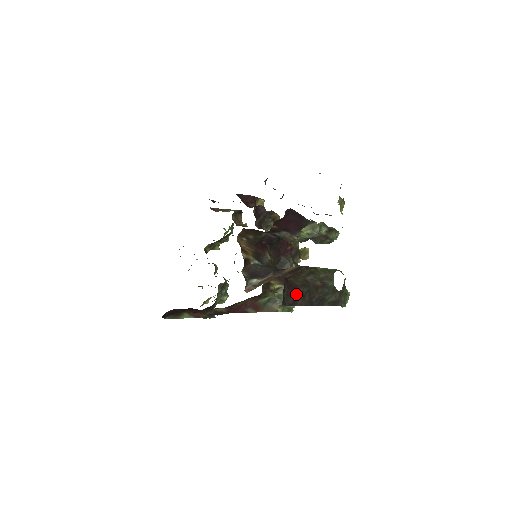
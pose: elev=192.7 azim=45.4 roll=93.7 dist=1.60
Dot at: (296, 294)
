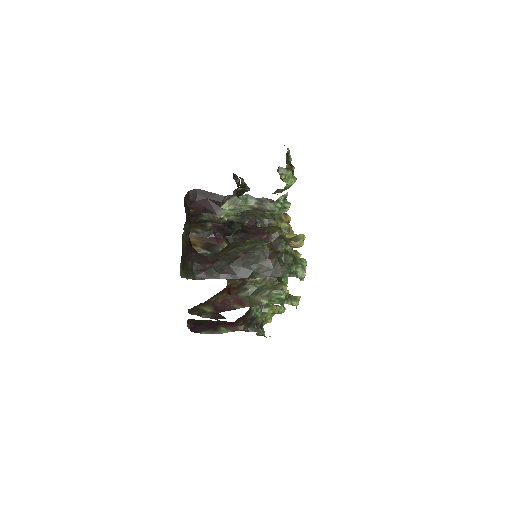
Dot at: (209, 268)
